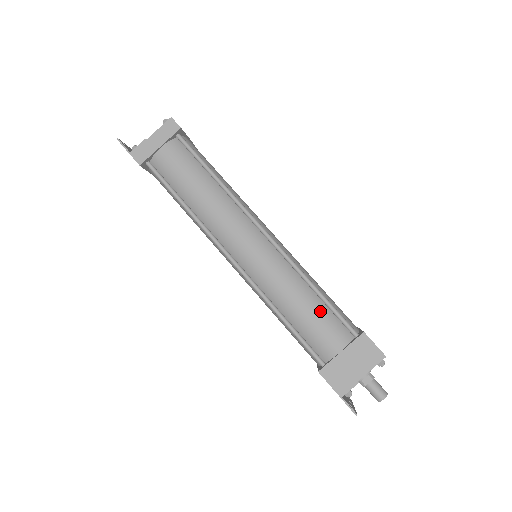
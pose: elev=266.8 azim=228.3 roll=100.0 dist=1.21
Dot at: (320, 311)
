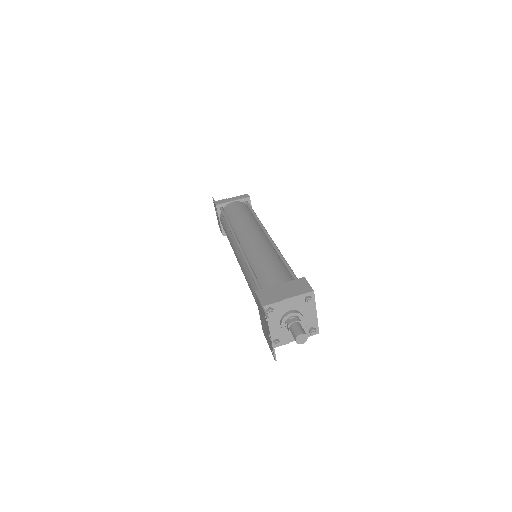
Dot at: (279, 267)
